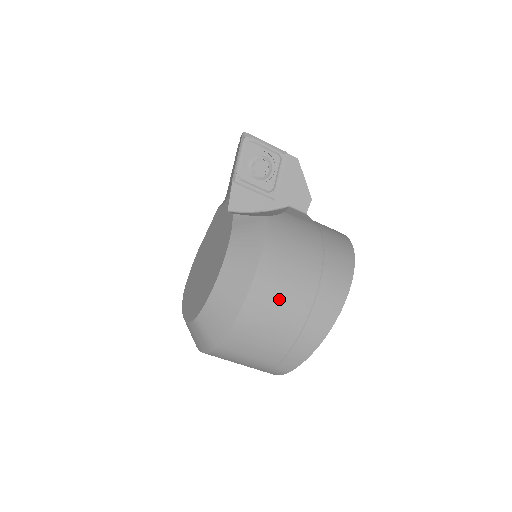
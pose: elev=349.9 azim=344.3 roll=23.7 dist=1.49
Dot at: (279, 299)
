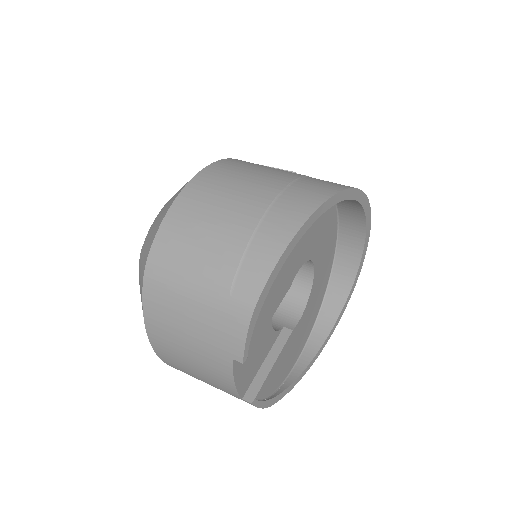
Dot at: (233, 183)
